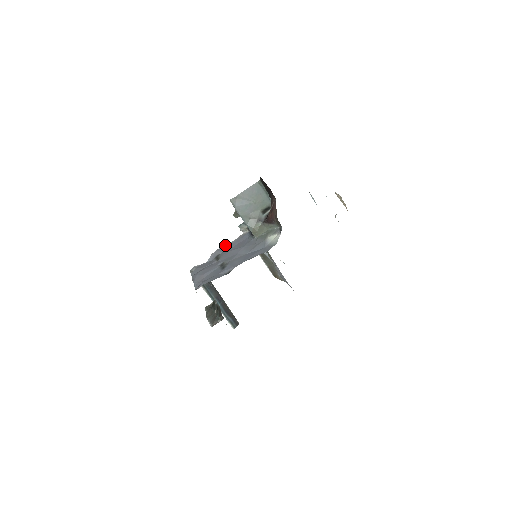
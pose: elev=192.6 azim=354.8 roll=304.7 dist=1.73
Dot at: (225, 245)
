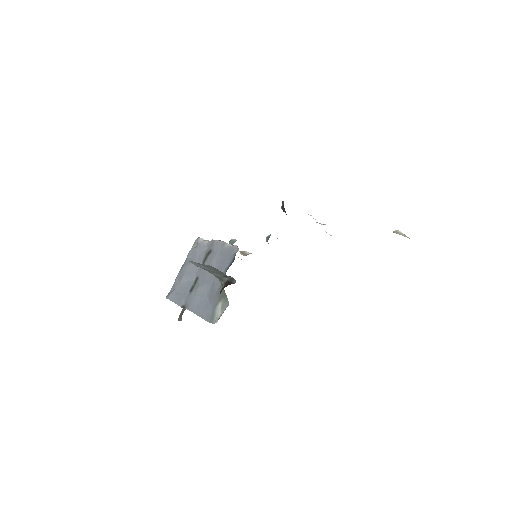
Dot at: (222, 243)
